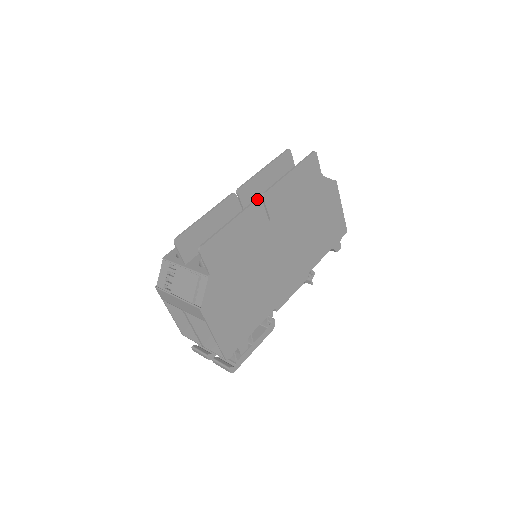
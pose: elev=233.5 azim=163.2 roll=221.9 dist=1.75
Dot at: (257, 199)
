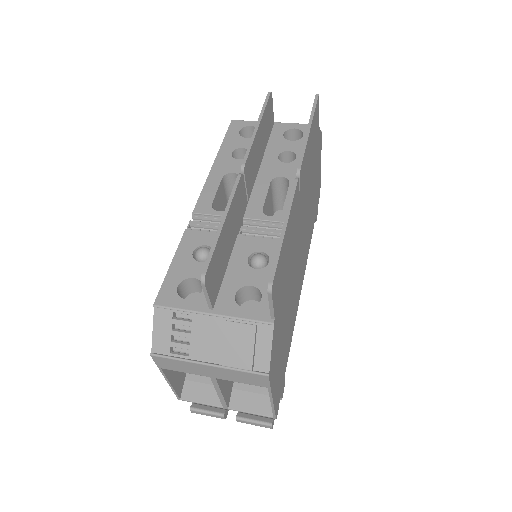
Dot at: (297, 181)
